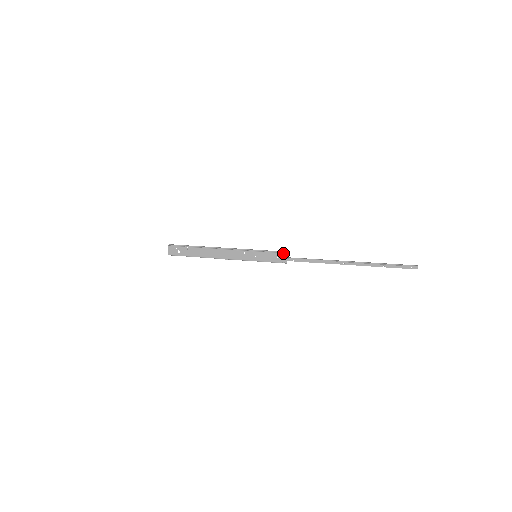
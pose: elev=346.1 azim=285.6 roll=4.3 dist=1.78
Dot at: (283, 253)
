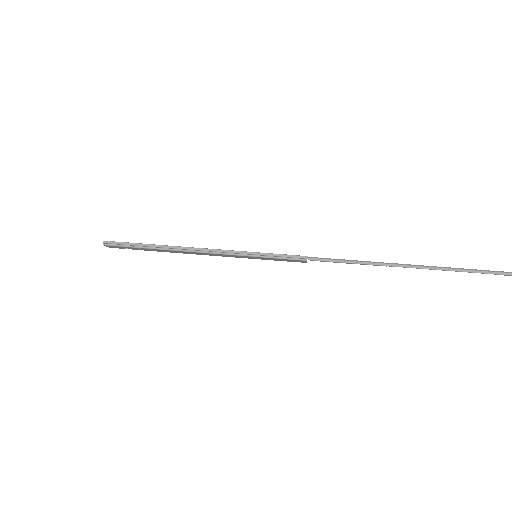
Dot at: (301, 261)
